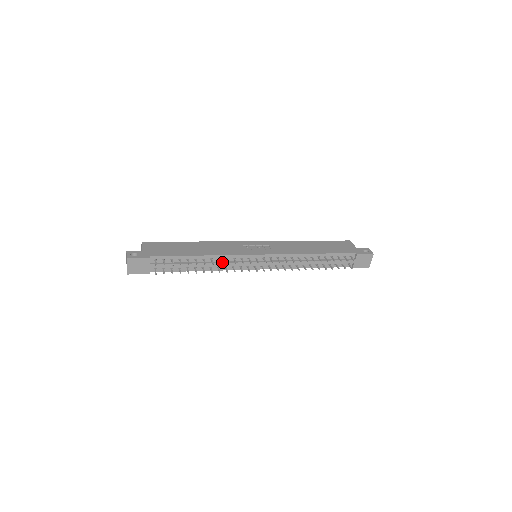
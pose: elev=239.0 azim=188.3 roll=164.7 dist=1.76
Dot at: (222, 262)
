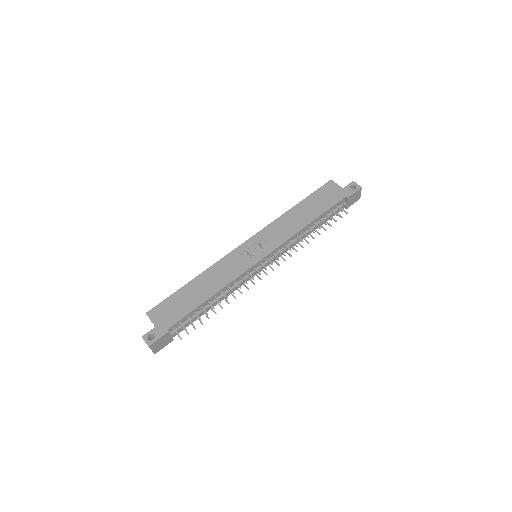
Dot at: (232, 288)
